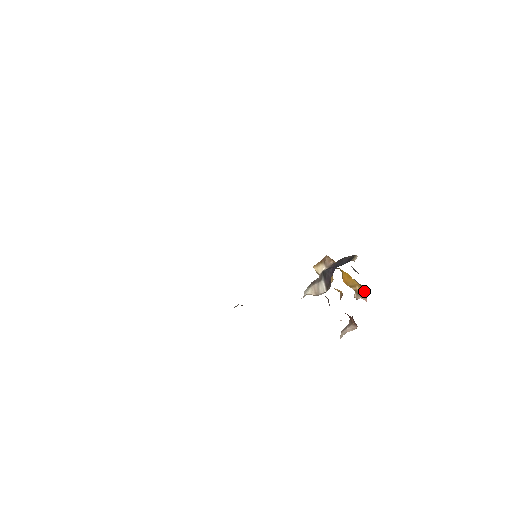
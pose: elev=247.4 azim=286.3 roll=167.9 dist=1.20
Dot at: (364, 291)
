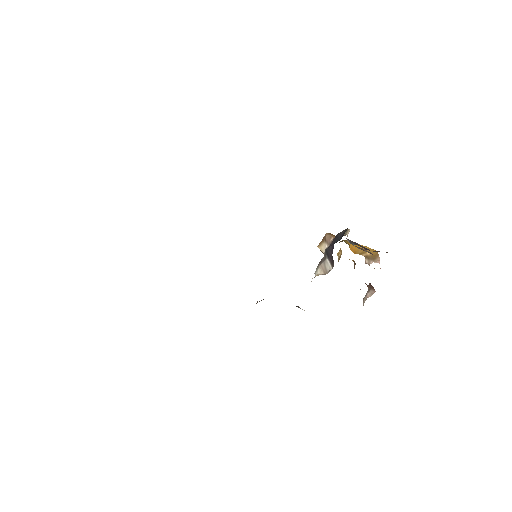
Dot at: (376, 254)
